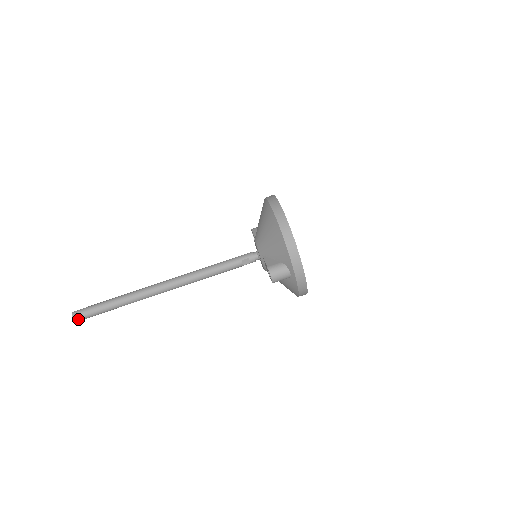
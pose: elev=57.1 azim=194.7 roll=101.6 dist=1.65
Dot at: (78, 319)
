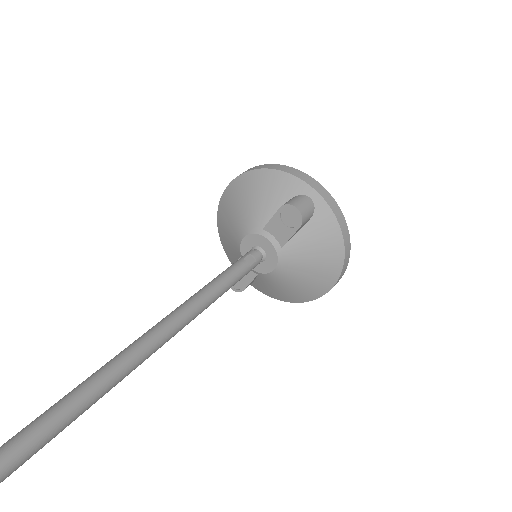
Dot at: out of frame
